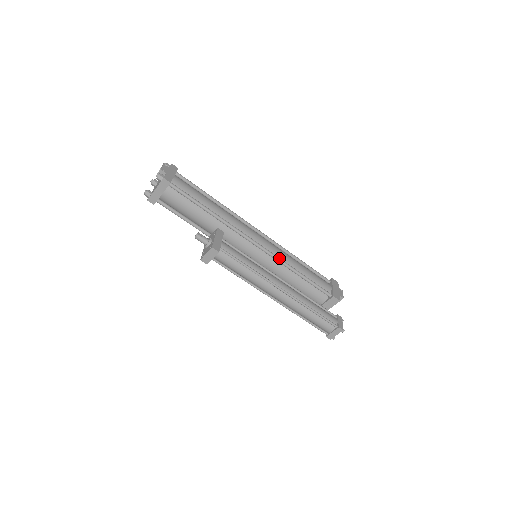
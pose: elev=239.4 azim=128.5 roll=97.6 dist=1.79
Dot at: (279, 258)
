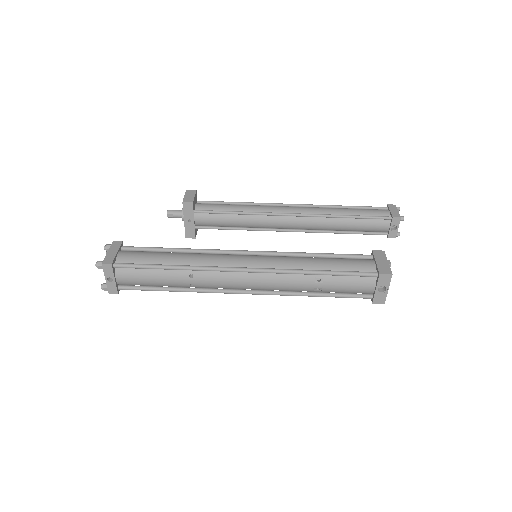
Dot at: (282, 253)
